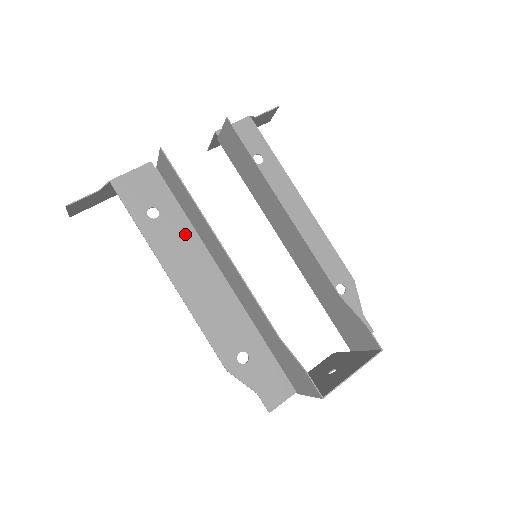
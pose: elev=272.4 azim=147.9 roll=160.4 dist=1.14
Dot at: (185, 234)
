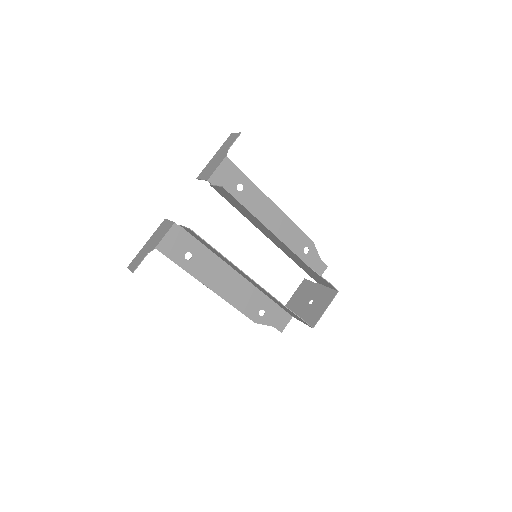
Dot at: (211, 260)
